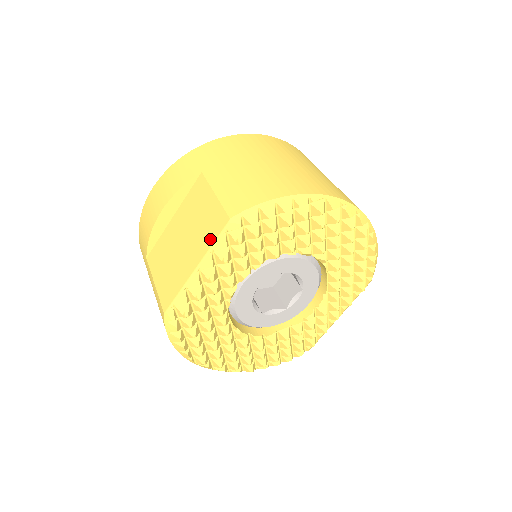
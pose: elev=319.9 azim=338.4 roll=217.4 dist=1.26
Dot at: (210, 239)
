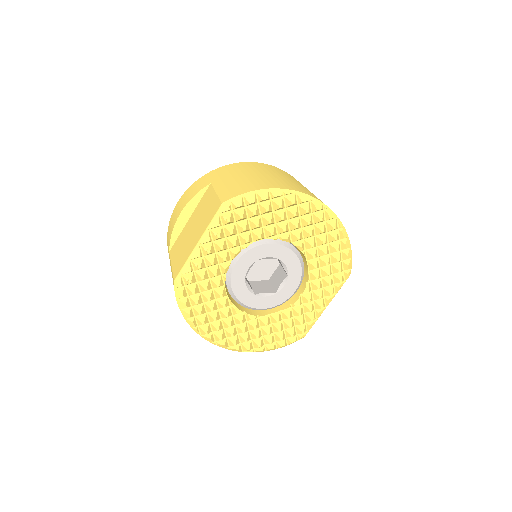
Dot at: (208, 221)
